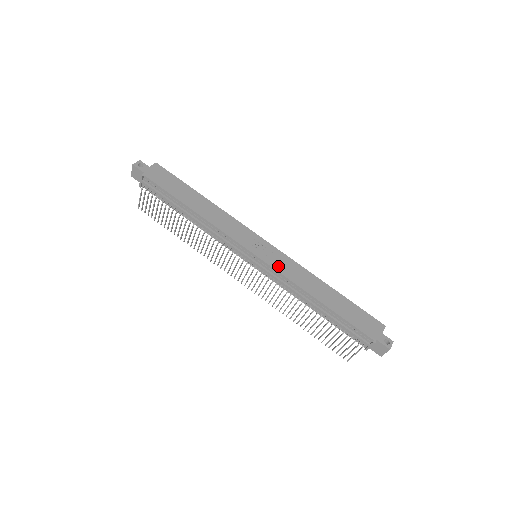
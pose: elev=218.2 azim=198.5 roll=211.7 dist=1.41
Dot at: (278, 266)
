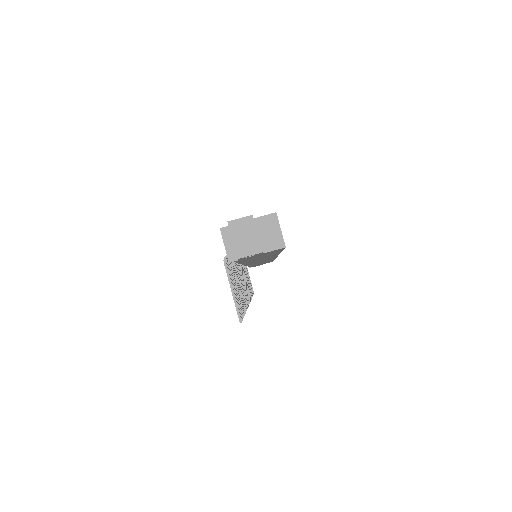
Dot at: occluded
